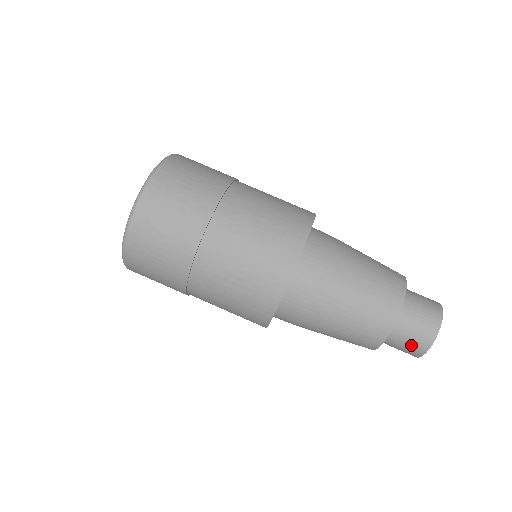
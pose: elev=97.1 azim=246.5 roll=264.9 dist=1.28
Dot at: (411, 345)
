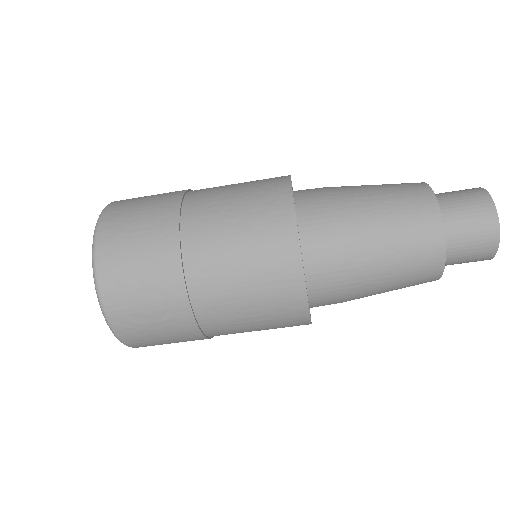
Dot at: (473, 260)
